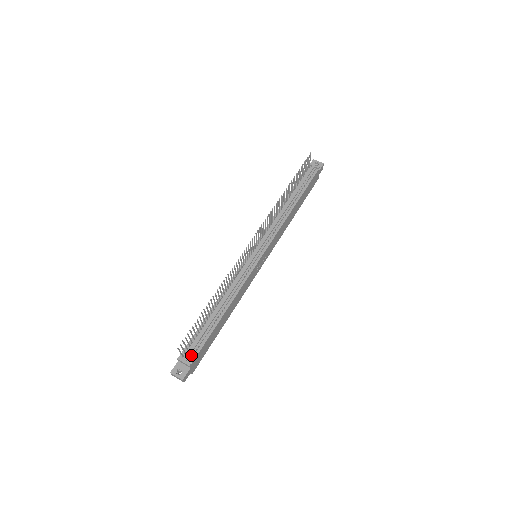
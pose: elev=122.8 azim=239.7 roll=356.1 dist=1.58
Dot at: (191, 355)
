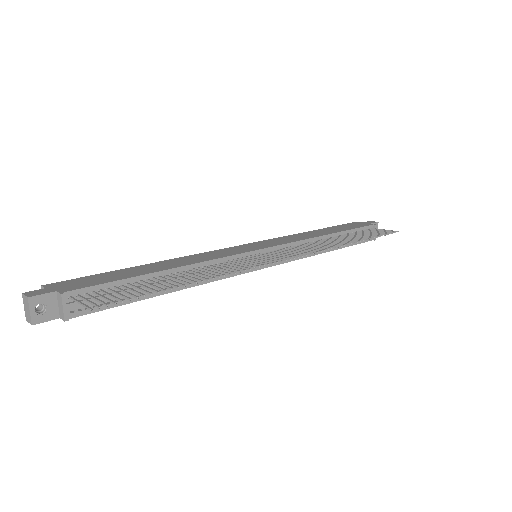
Dot at: (82, 306)
